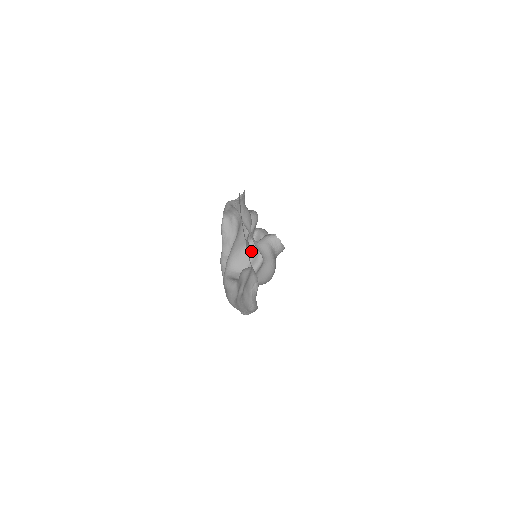
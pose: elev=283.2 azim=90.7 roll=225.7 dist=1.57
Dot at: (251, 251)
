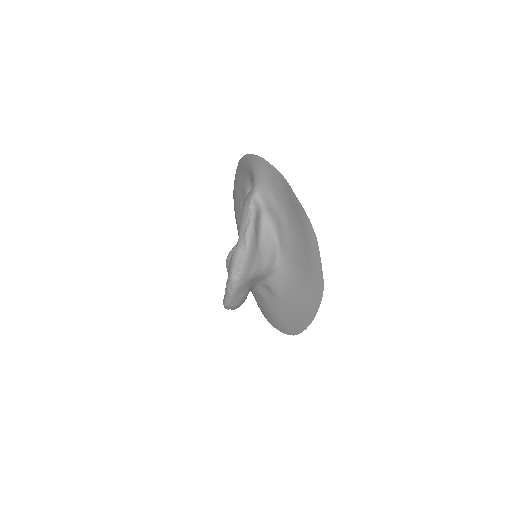
Dot at: occluded
